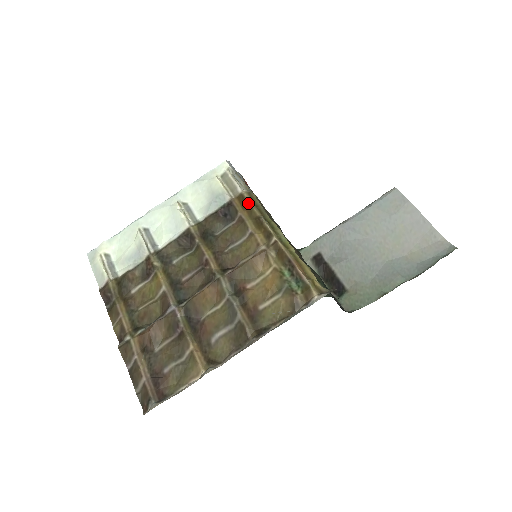
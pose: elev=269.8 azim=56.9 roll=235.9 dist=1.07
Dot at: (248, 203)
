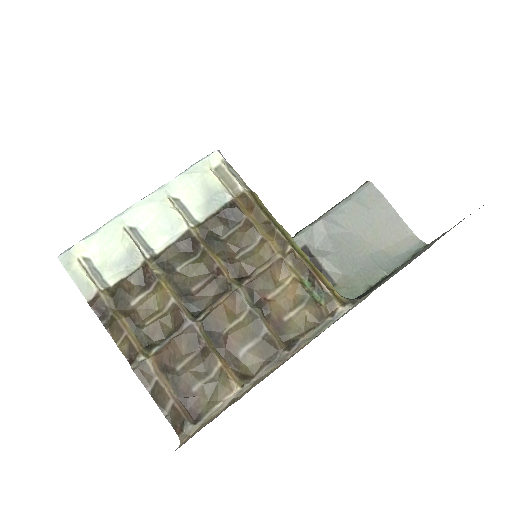
Dot at: (254, 205)
